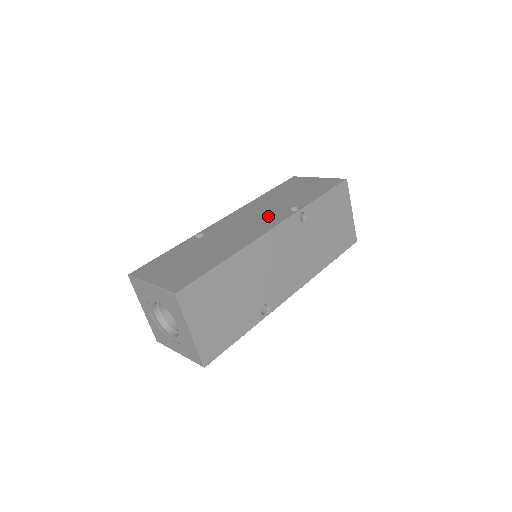
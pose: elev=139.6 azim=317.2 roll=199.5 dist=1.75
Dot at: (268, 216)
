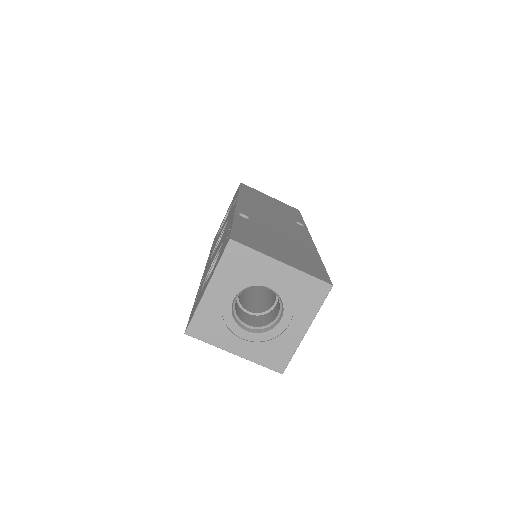
Dot at: (287, 222)
